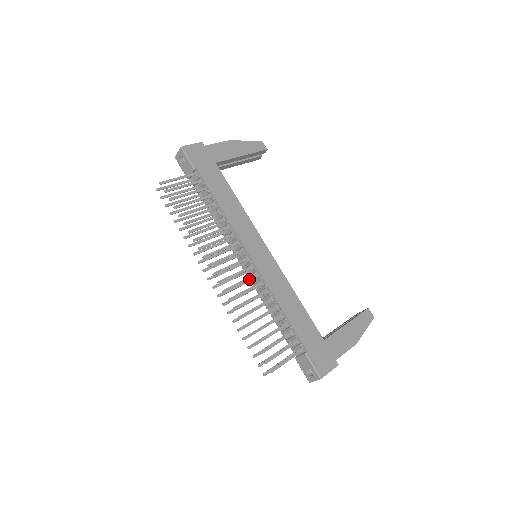
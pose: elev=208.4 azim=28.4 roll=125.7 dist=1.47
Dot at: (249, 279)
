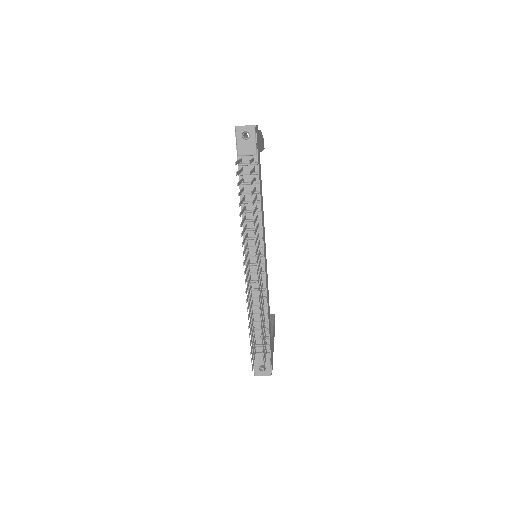
Dot at: occluded
